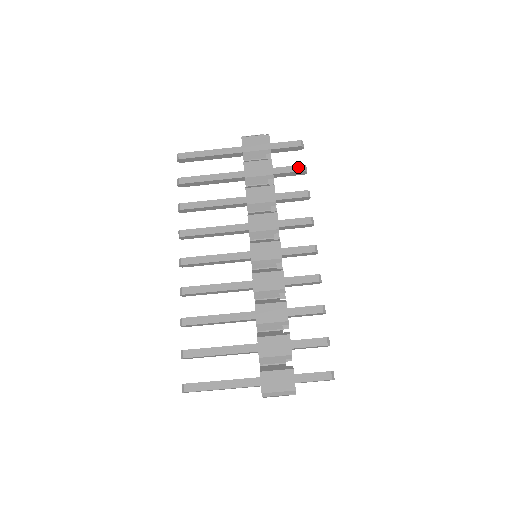
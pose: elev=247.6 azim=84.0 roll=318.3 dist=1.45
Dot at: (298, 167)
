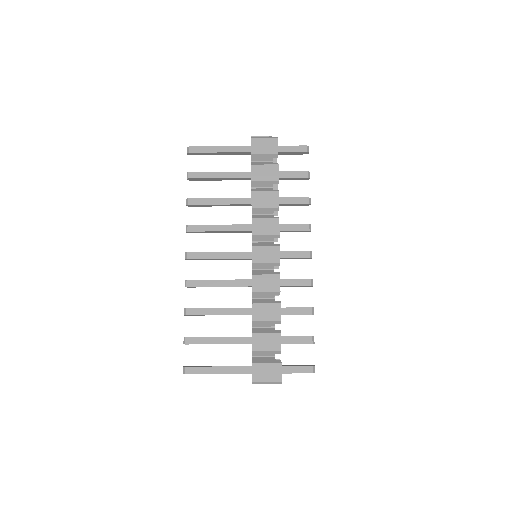
Dot at: (302, 173)
